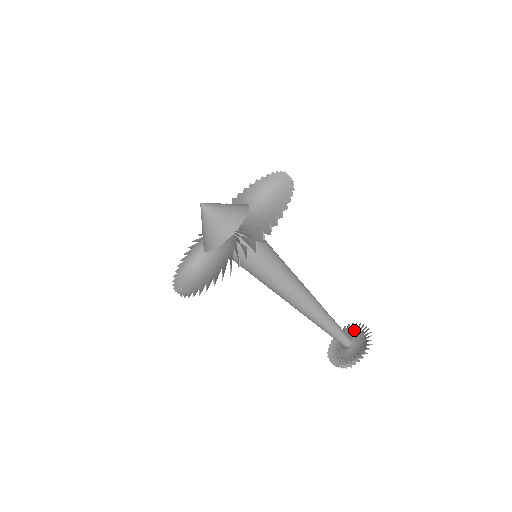
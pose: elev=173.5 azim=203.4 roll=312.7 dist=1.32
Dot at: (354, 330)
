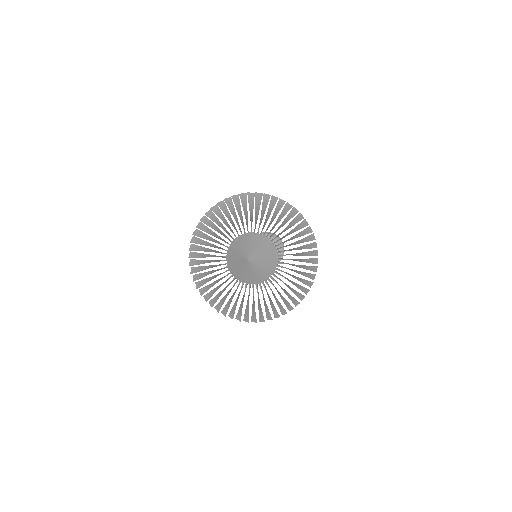
Dot at: occluded
